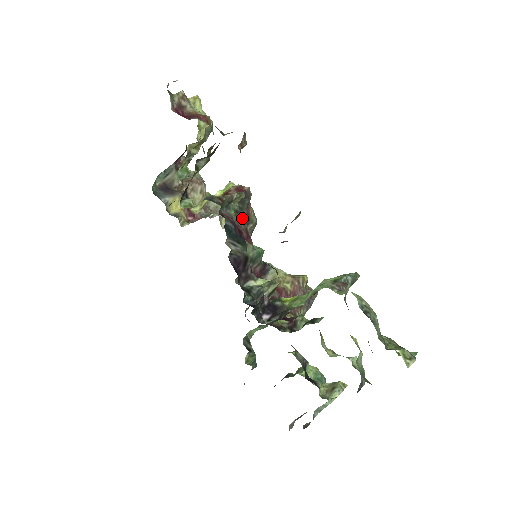
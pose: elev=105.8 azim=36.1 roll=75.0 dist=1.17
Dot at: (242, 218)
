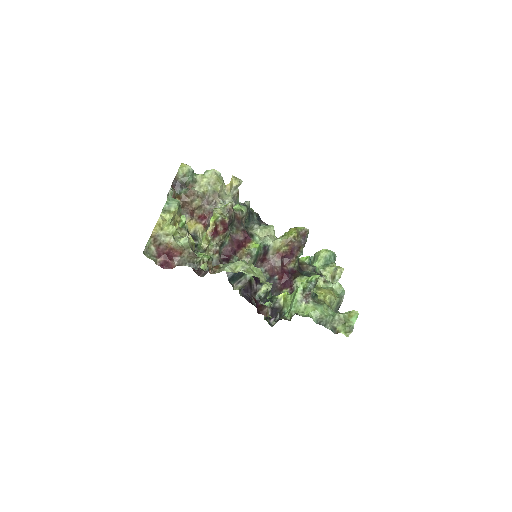
Dot at: (235, 227)
